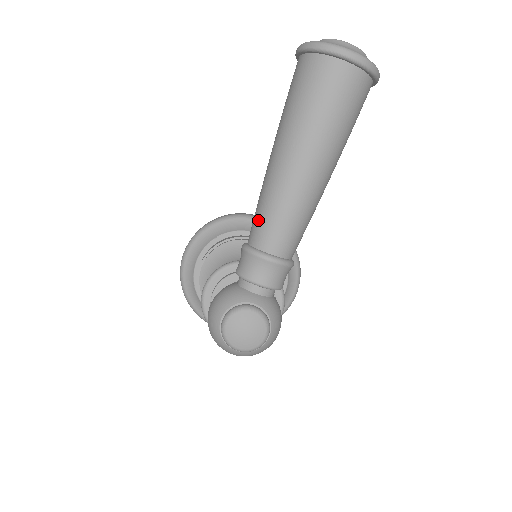
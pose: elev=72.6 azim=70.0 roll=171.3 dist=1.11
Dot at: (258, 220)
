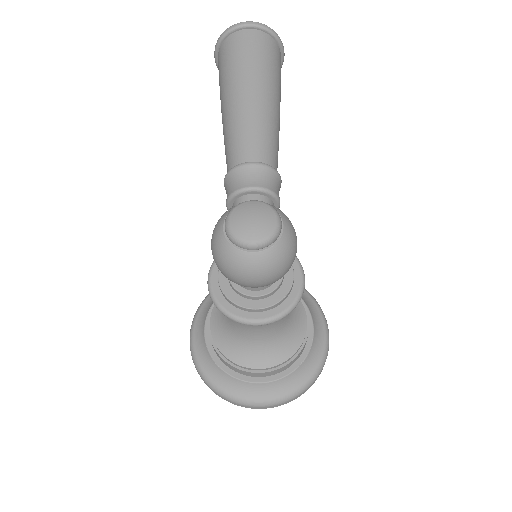
Dot at: (228, 150)
